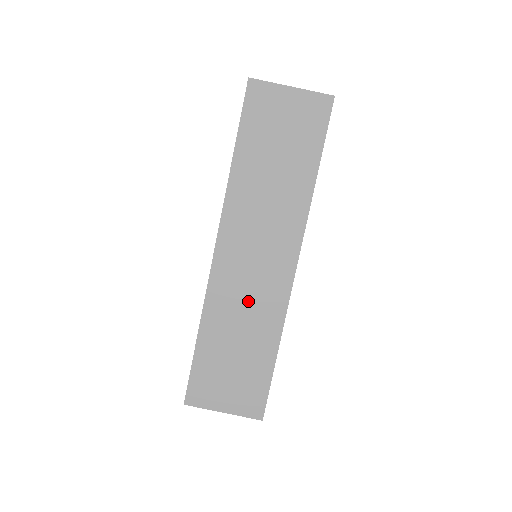
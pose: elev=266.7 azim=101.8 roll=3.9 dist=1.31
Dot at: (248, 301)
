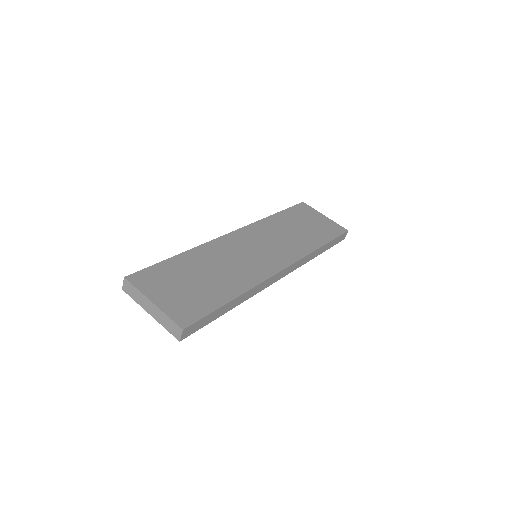
Dot at: (236, 262)
